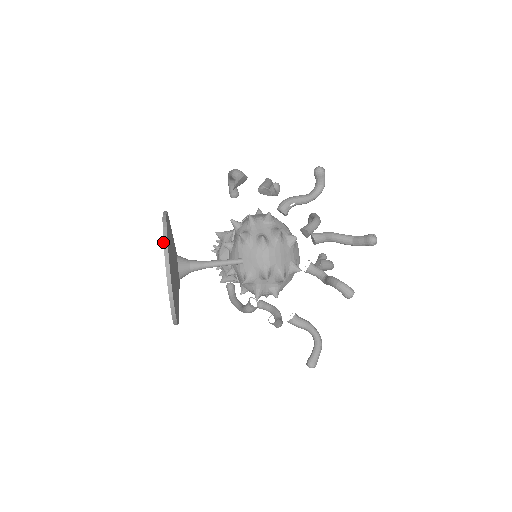
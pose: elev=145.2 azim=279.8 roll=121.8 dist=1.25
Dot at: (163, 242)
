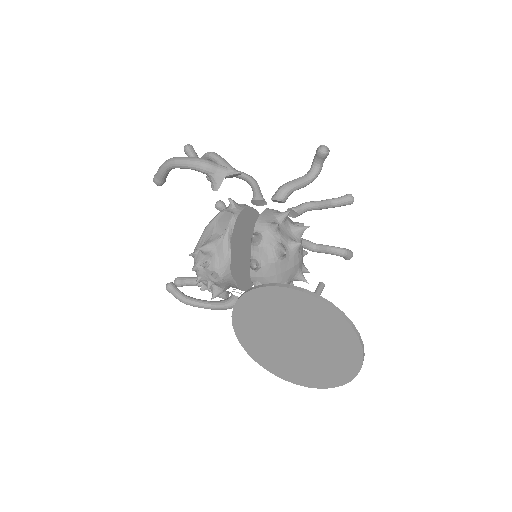
Dot at: (355, 332)
